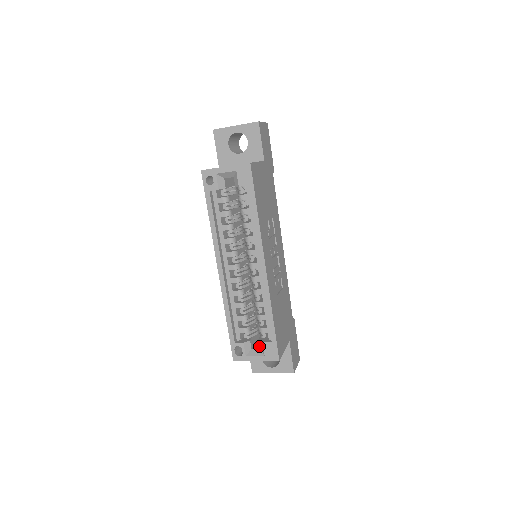
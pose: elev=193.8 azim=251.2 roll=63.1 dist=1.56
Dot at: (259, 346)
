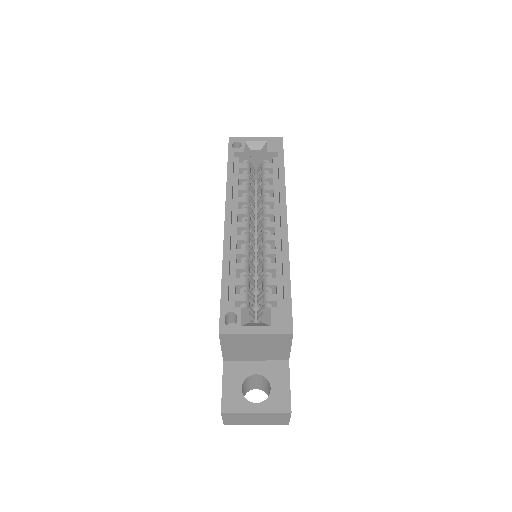
Dot at: occluded
